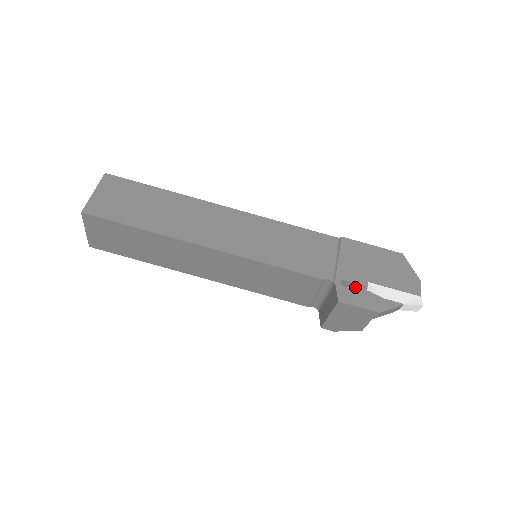
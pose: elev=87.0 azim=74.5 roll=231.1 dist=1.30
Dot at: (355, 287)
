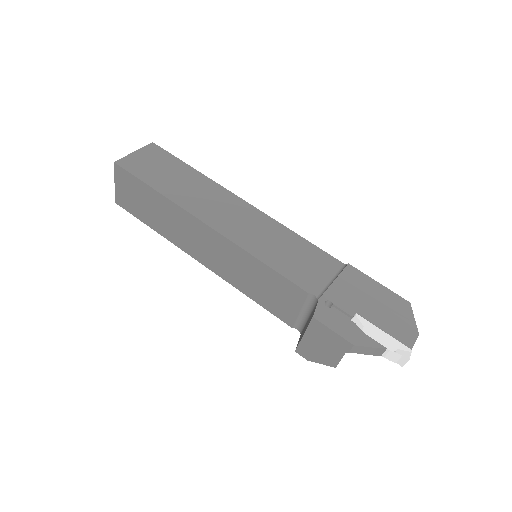
Dot at: (339, 312)
